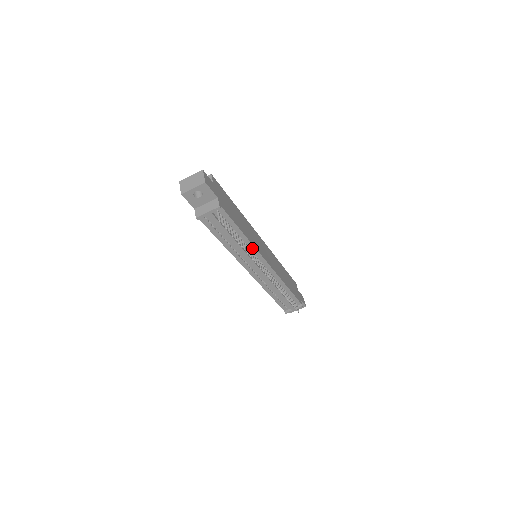
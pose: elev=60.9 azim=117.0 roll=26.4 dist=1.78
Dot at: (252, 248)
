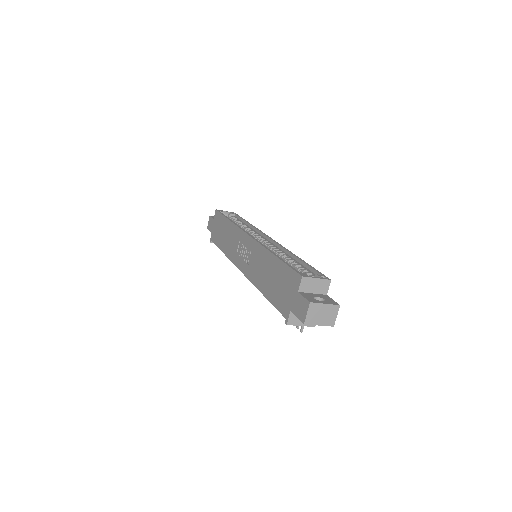
Dot at: occluded
